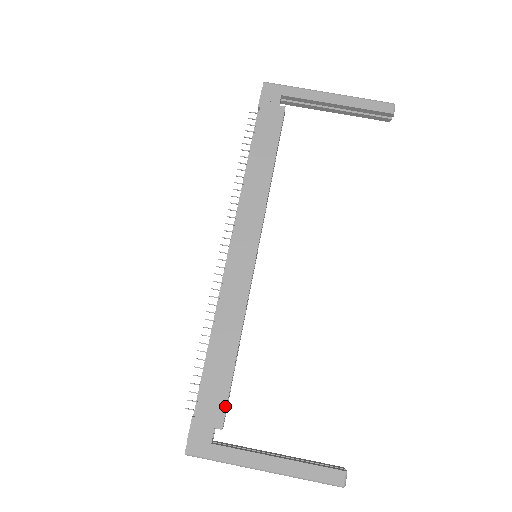
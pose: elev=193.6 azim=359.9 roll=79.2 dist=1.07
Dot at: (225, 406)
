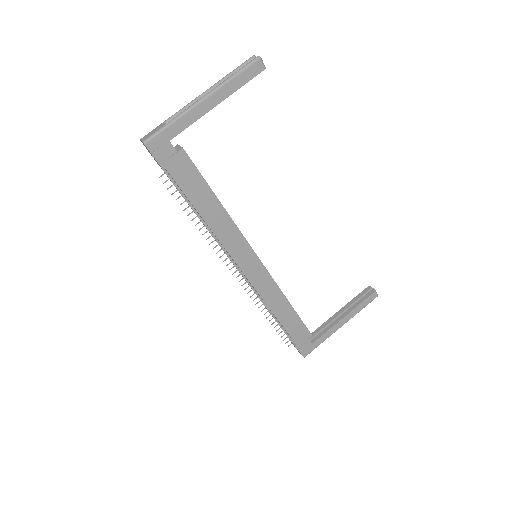
Dot at: (306, 328)
